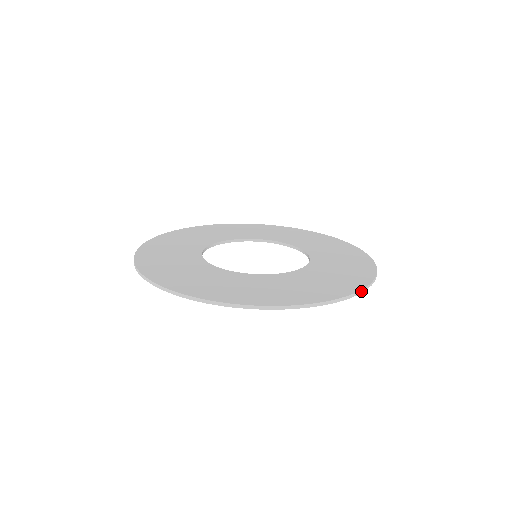
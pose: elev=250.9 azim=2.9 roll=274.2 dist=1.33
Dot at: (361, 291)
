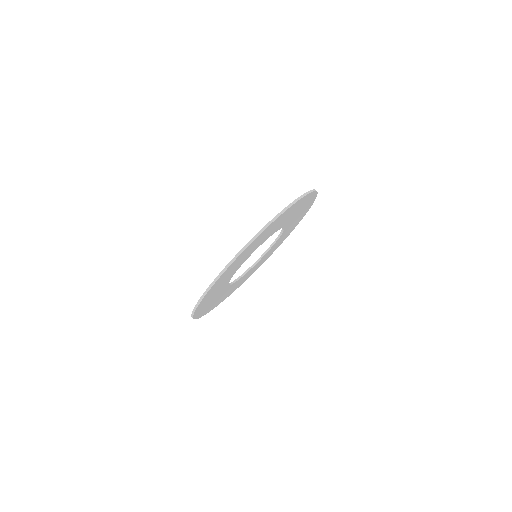
Dot at: (258, 234)
